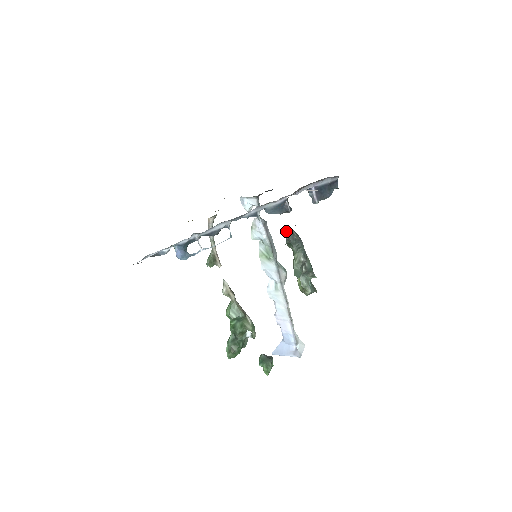
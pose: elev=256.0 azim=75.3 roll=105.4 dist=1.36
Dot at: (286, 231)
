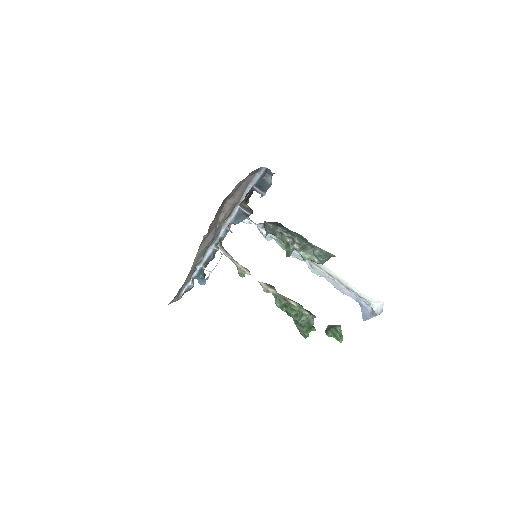
Dot at: (264, 227)
